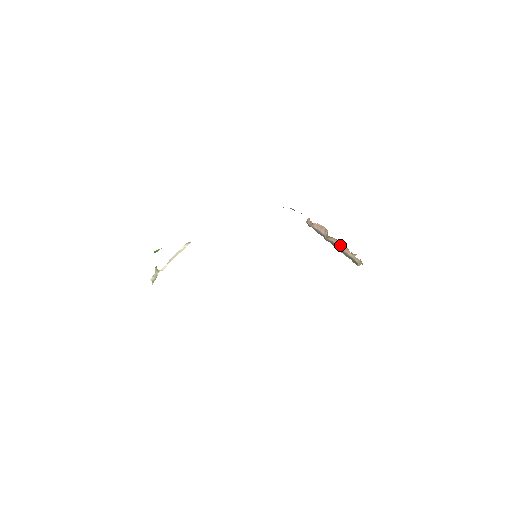
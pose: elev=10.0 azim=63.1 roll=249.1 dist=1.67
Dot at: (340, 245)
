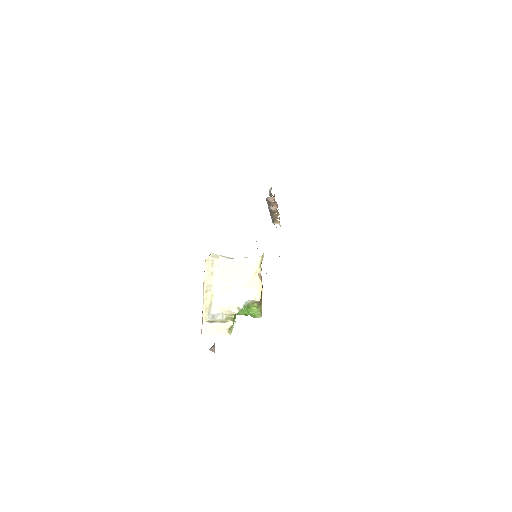
Dot at: (275, 213)
